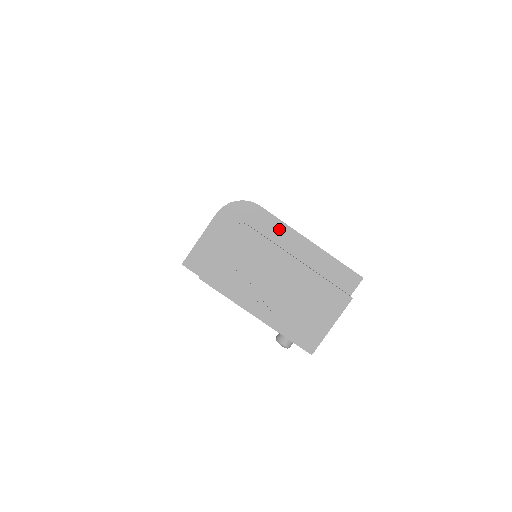
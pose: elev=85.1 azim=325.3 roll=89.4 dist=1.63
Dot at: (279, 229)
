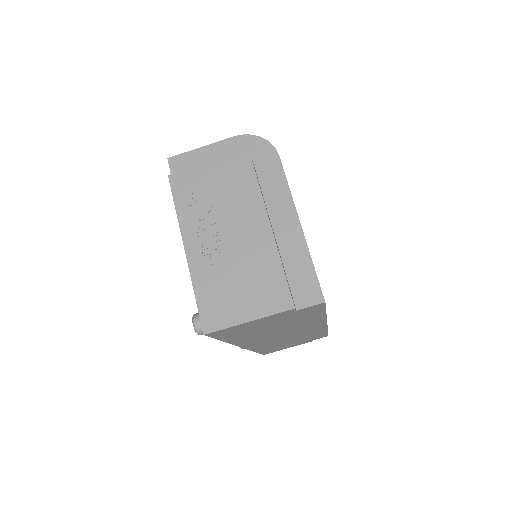
Dot at: (279, 189)
